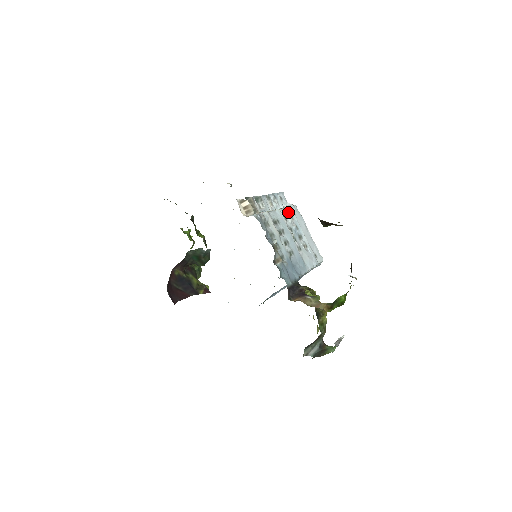
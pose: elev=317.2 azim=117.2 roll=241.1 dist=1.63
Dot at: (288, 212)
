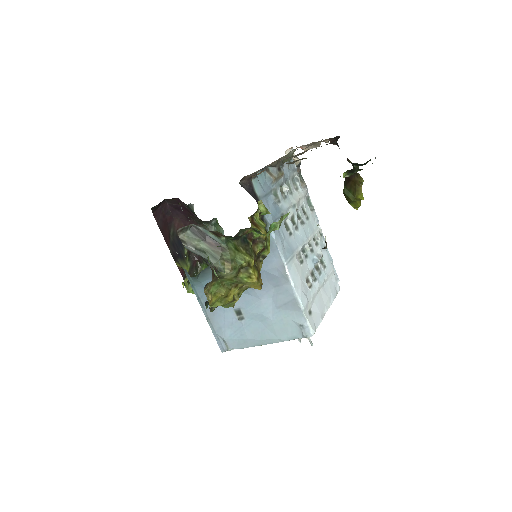
Dot at: (325, 257)
